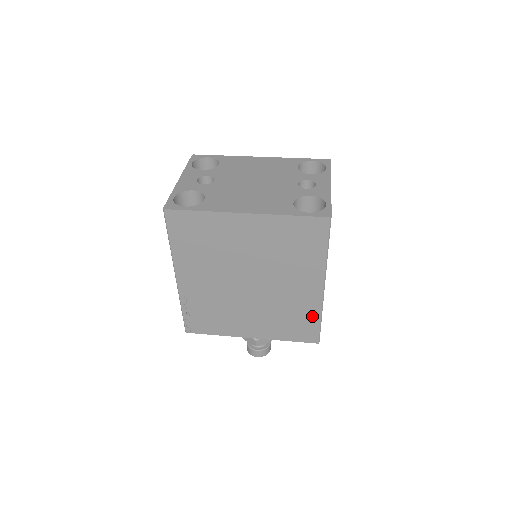
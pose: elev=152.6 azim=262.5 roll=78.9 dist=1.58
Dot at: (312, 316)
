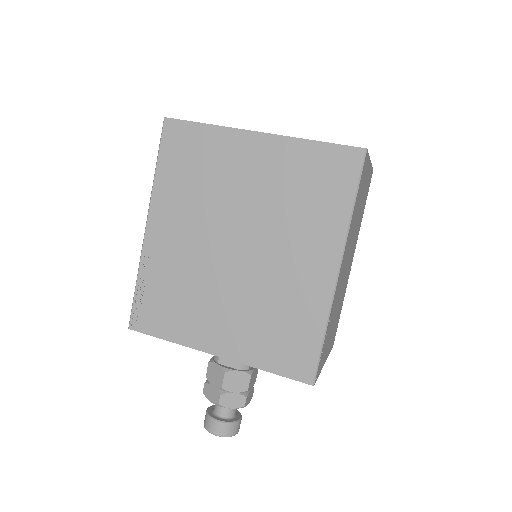
Dot at: (312, 325)
